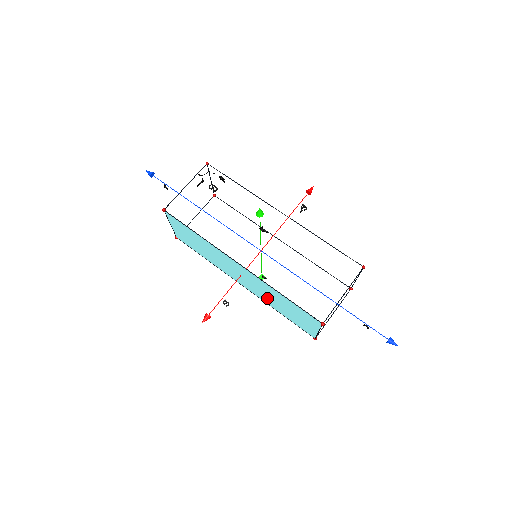
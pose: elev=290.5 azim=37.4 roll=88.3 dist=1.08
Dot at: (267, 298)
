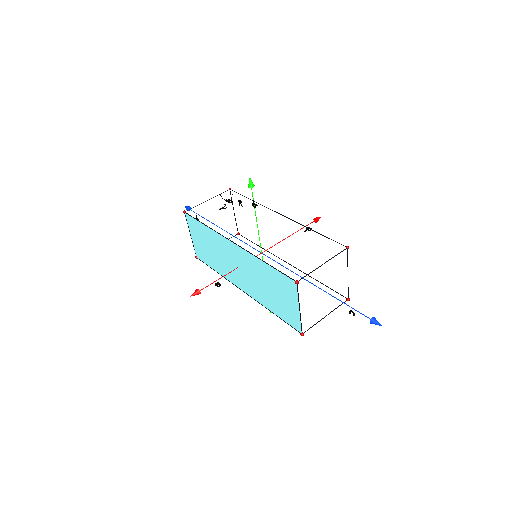
Dot at: (259, 290)
